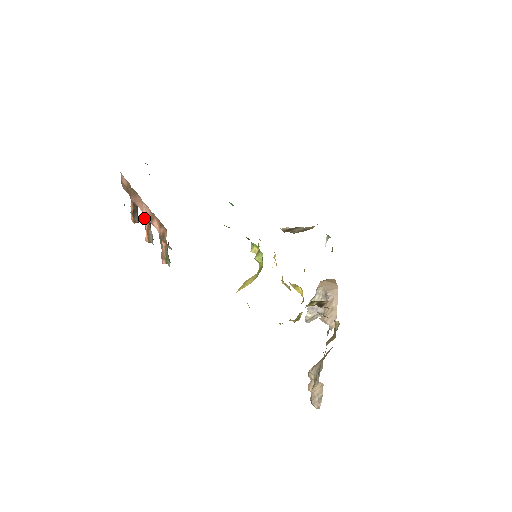
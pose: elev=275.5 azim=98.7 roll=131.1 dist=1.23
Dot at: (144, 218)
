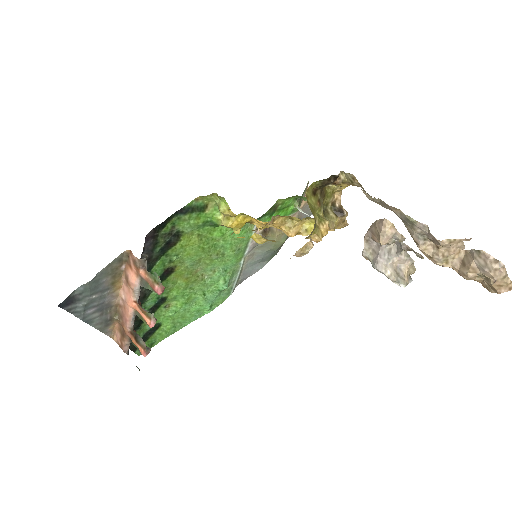
Dot at: (132, 306)
